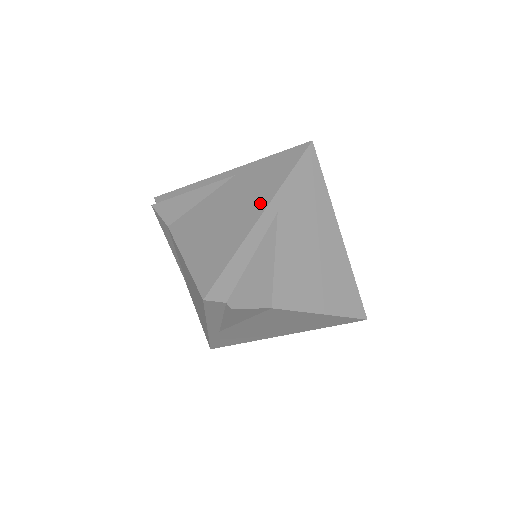
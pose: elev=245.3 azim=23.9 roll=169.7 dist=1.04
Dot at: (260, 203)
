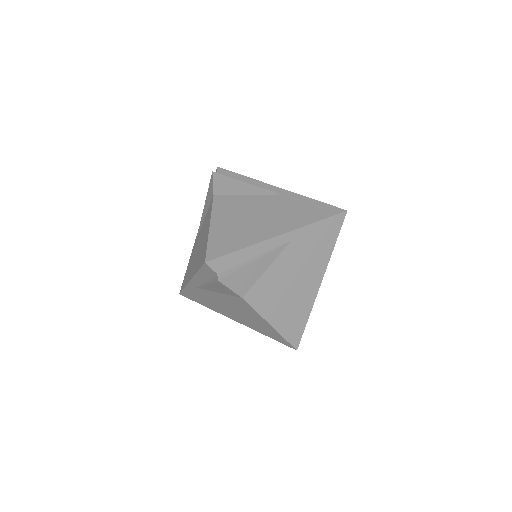
Dot at: (284, 227)
